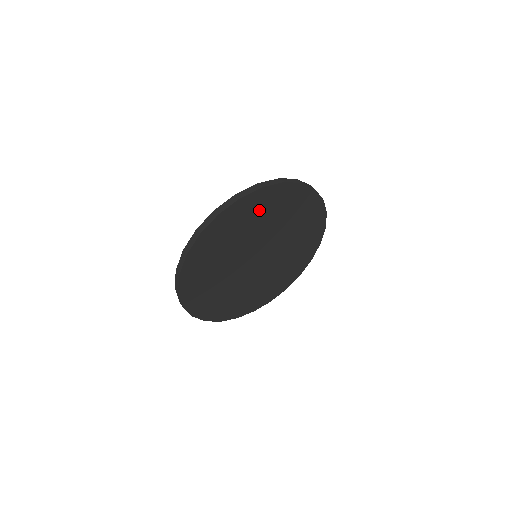
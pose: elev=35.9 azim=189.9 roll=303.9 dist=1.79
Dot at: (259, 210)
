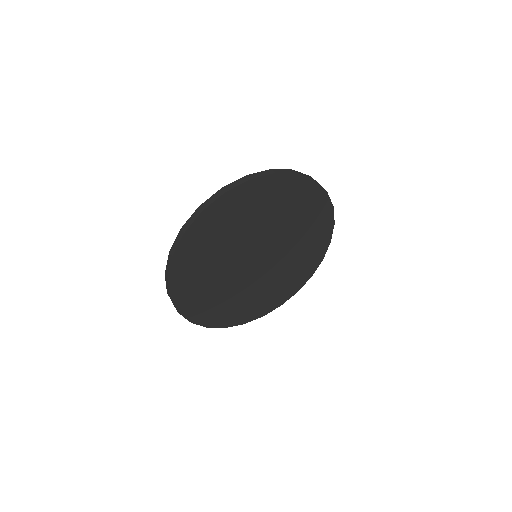
Dot at: (198, 259)
